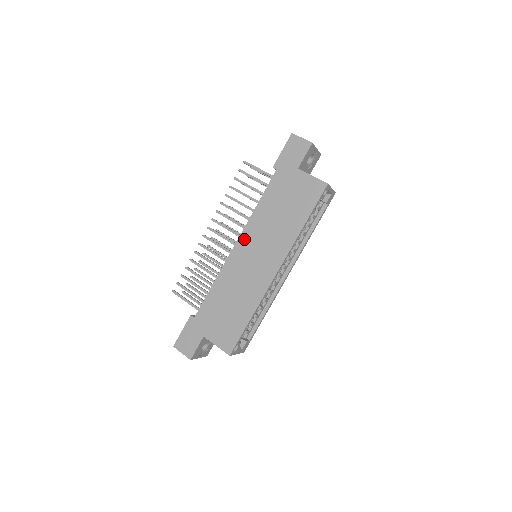
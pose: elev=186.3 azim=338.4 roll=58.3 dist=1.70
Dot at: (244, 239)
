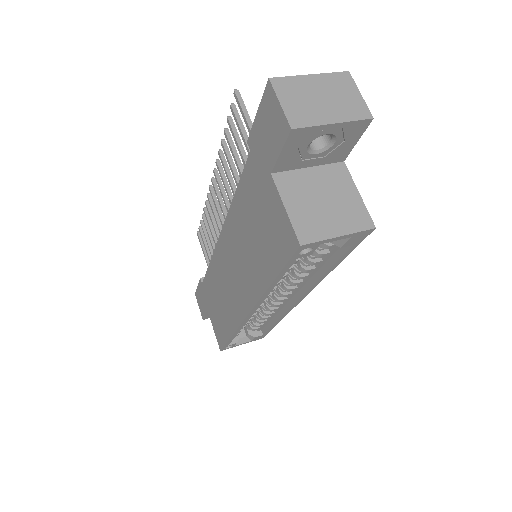
Dot at: (225, 237)
